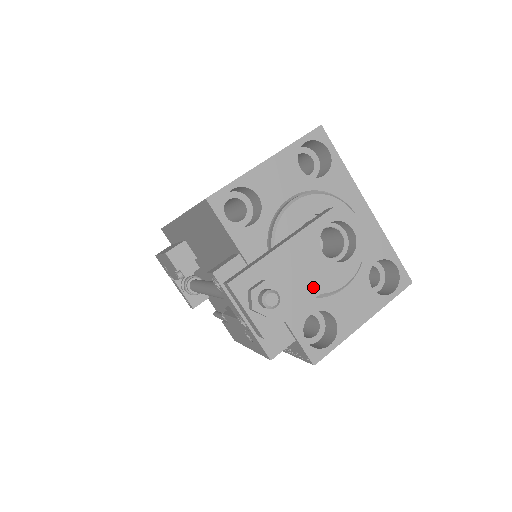
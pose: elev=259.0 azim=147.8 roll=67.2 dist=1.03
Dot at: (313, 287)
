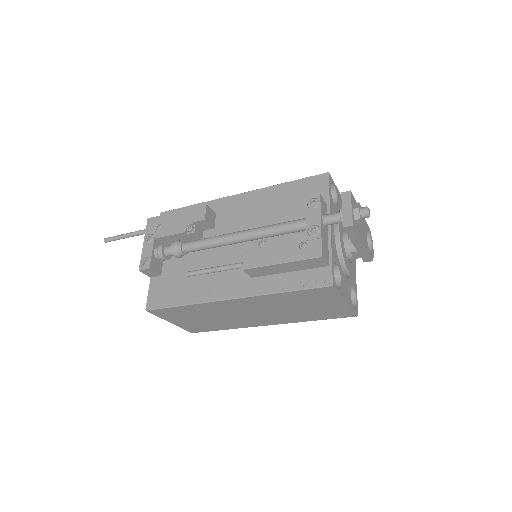
Dot at: (363, 240)
